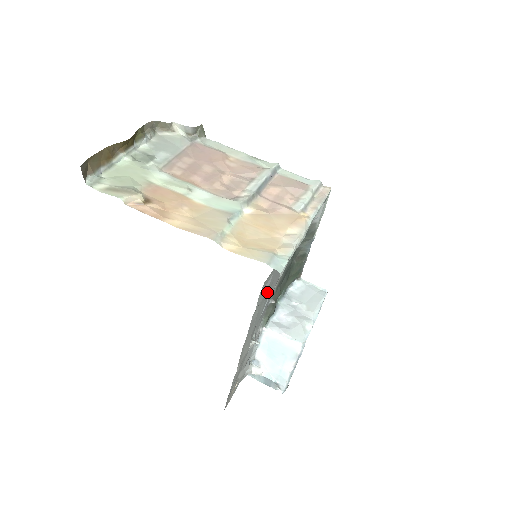
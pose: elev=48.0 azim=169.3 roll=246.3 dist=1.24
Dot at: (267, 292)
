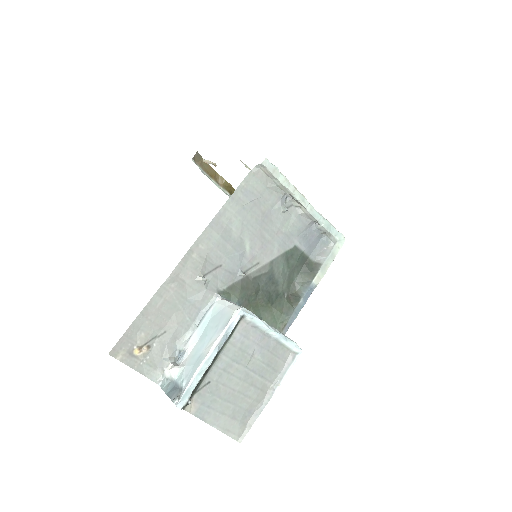
Dot at: (247, 219)
